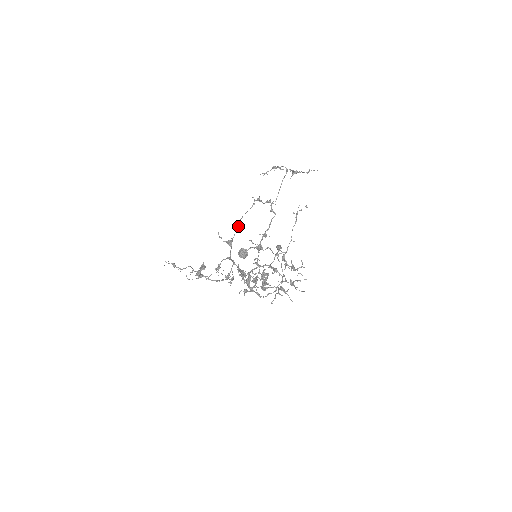
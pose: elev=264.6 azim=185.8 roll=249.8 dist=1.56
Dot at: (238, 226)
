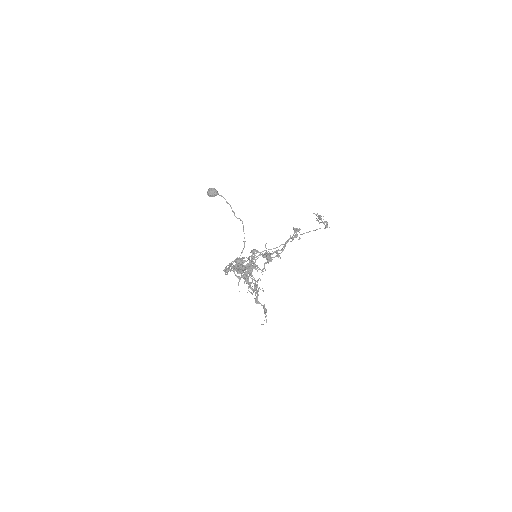
Dot at: occluded
